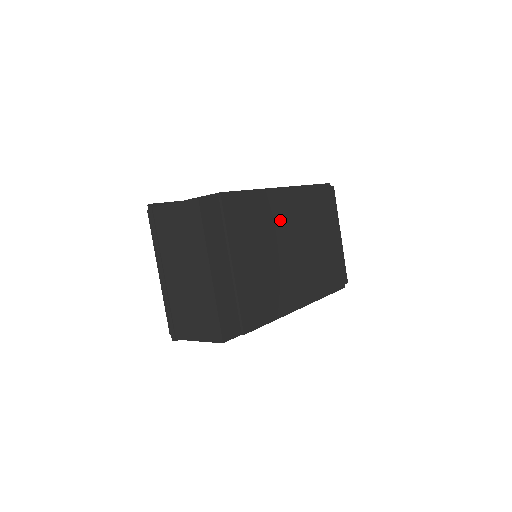
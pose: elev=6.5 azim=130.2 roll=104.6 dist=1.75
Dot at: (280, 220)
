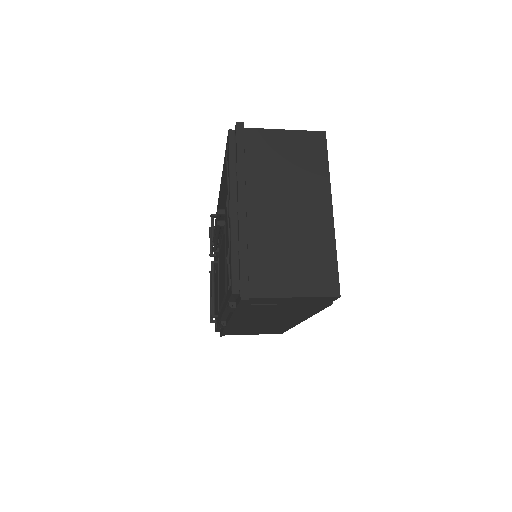
Dot at: occluded
